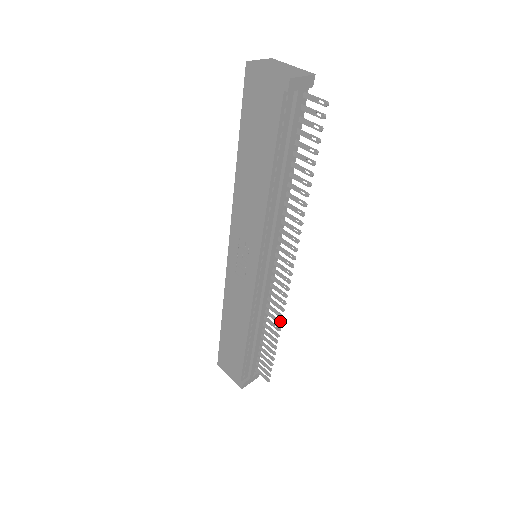
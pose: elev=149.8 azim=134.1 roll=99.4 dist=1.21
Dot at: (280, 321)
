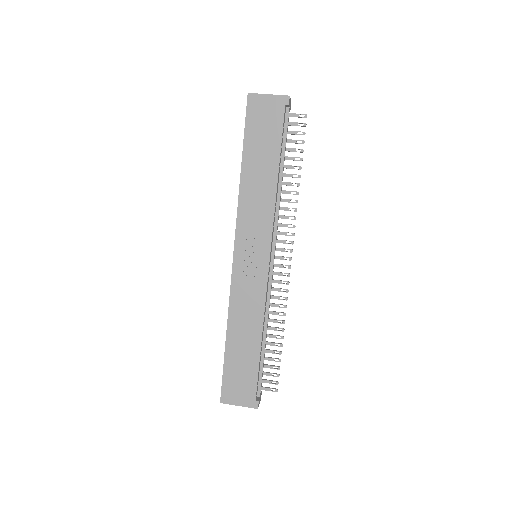
Dot at: occluded
